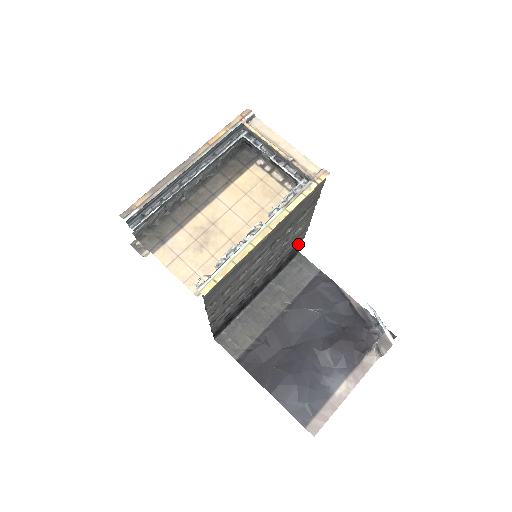
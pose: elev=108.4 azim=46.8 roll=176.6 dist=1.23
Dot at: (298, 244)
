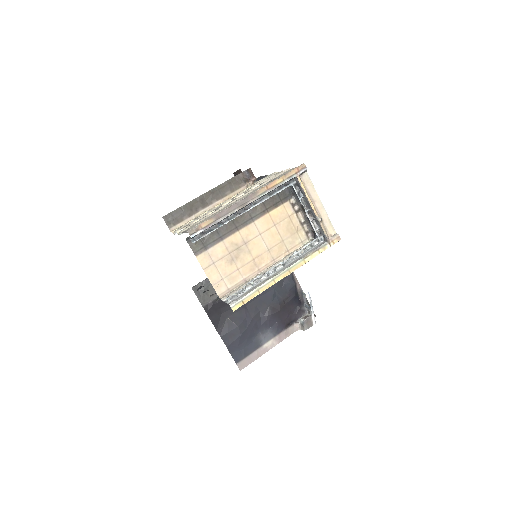
Dot at: occluded
